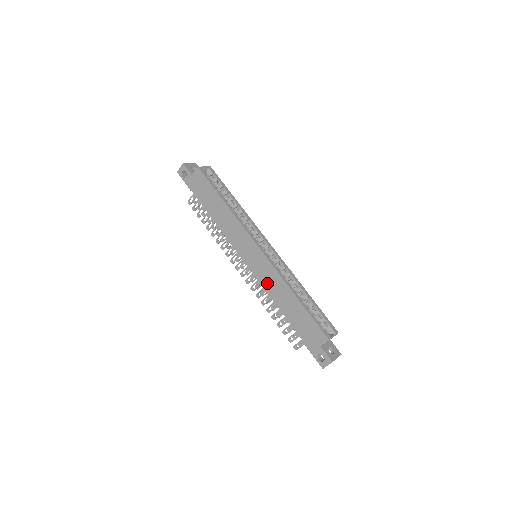
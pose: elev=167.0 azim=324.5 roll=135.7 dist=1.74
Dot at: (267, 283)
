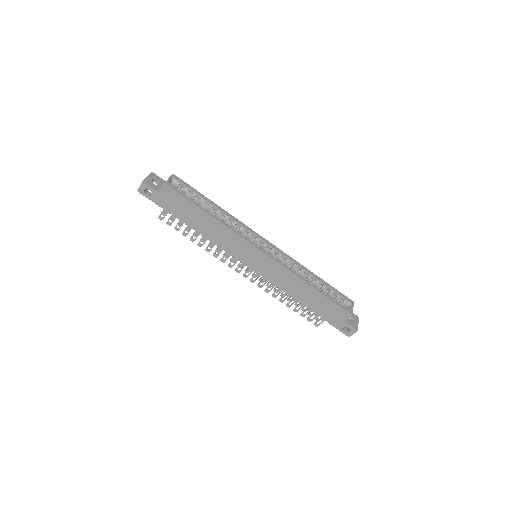
Dot at: (278, 281)
